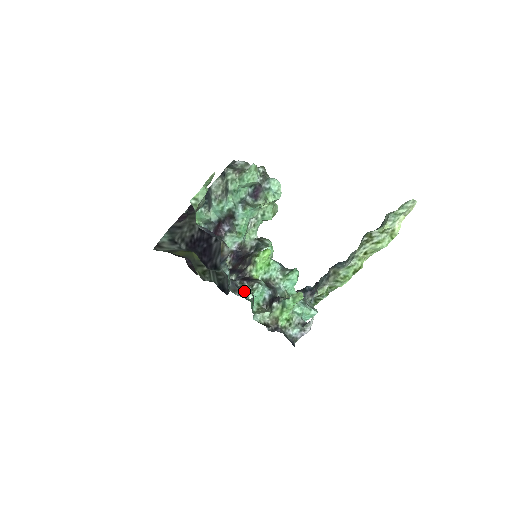
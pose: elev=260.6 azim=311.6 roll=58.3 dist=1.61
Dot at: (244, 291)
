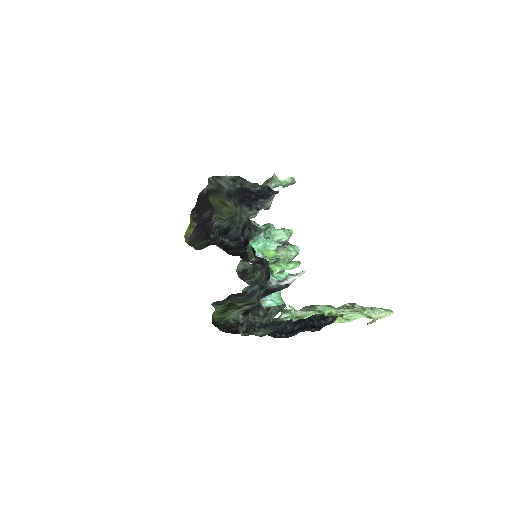
Dot at: (251, 235)
